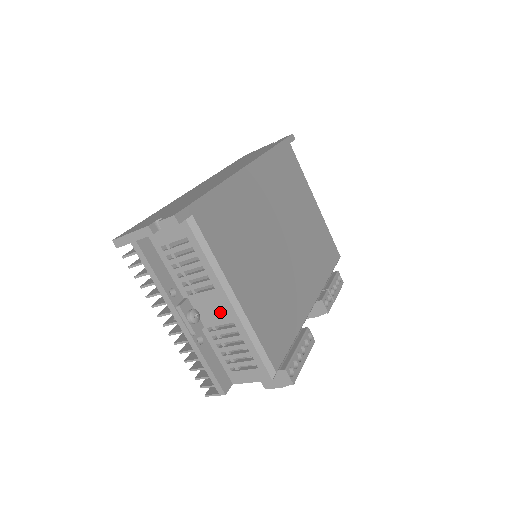
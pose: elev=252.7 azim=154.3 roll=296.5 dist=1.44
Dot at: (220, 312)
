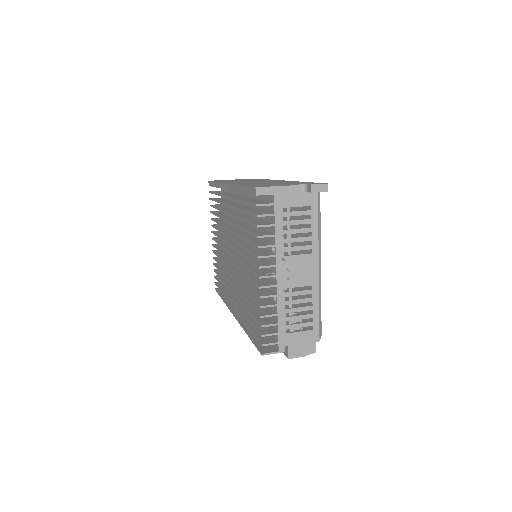
Dot at: (305, 275)
